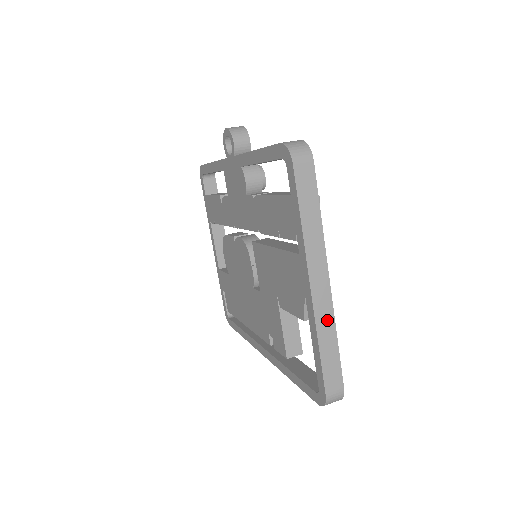
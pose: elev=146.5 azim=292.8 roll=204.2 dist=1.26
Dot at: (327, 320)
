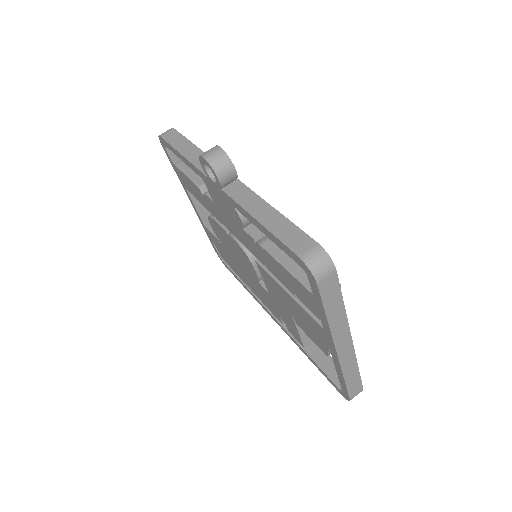
Dot at: (350, 363)
